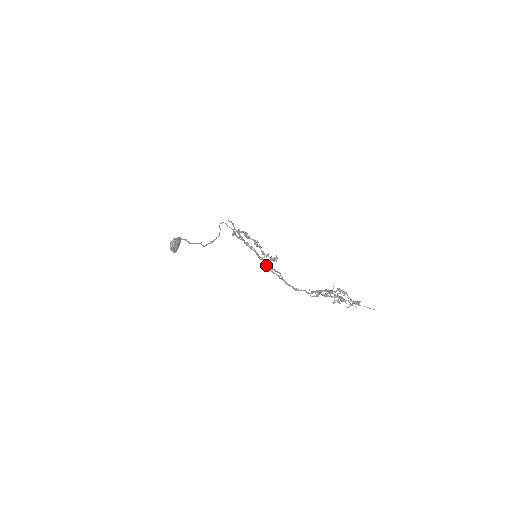
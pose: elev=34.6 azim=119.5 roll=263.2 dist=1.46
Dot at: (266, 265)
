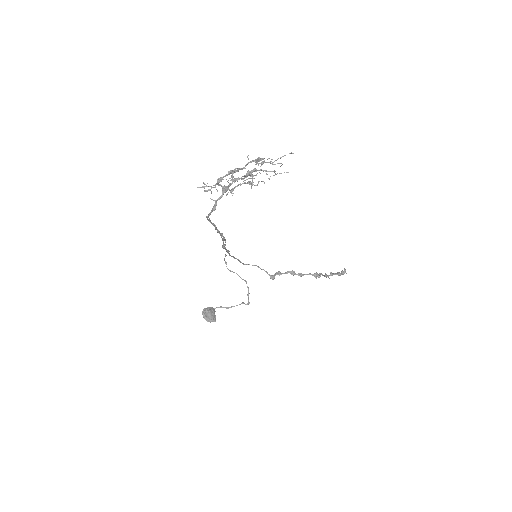
Dot at: (219, 233)
